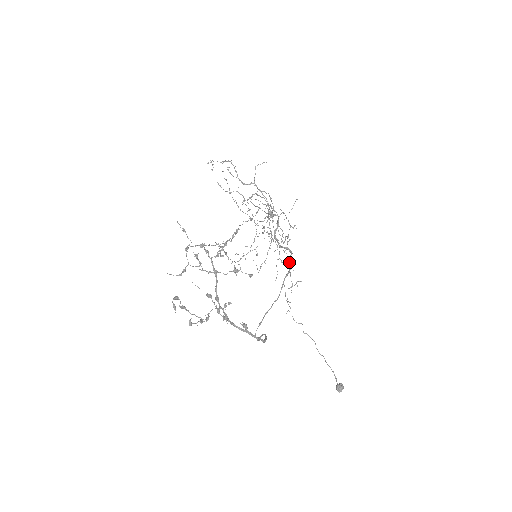
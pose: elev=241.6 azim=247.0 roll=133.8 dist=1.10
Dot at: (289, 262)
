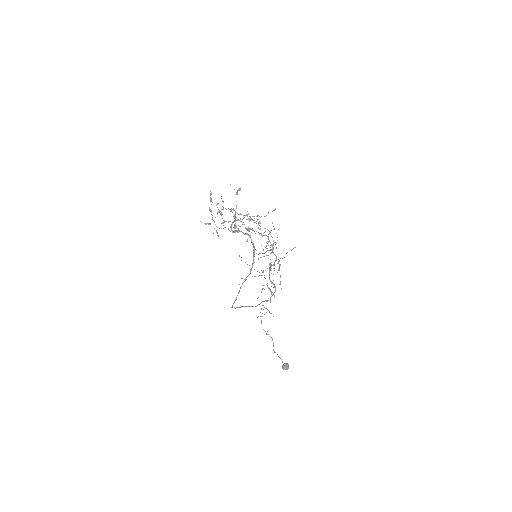
Dot at: (271, 296)
